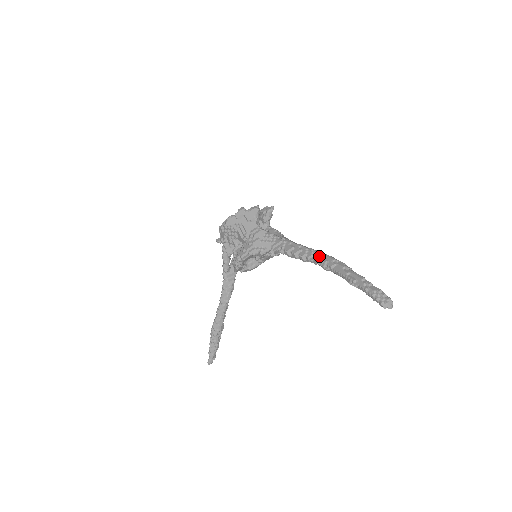
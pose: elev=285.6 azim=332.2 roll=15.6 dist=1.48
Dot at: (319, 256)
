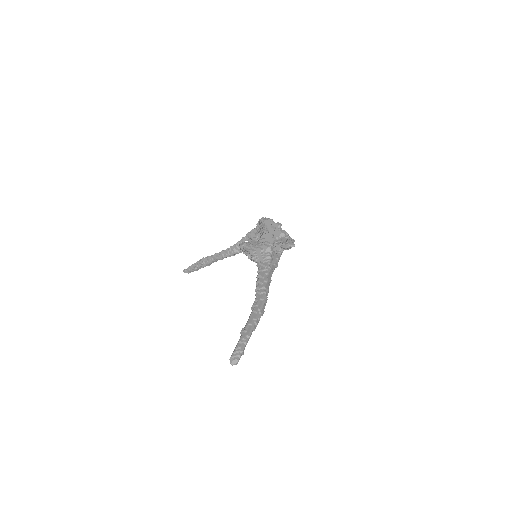
Dot at: (261, 298)
